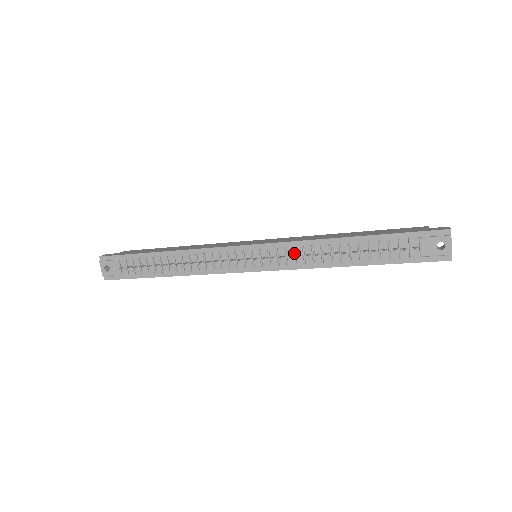
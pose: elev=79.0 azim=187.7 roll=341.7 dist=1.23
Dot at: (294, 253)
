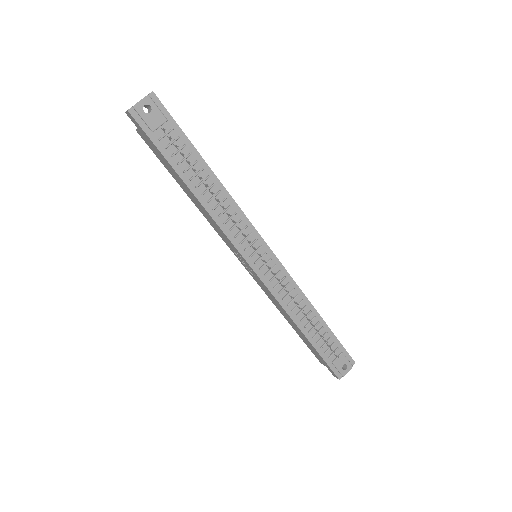
Dot at: (286, 286)
